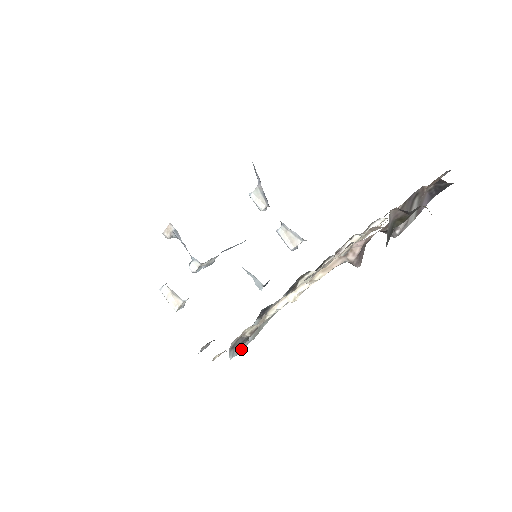
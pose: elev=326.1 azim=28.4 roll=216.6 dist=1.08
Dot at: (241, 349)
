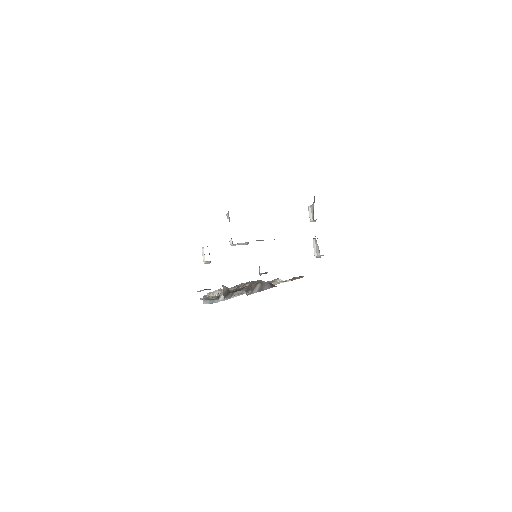
Dot at: (213, 302)
